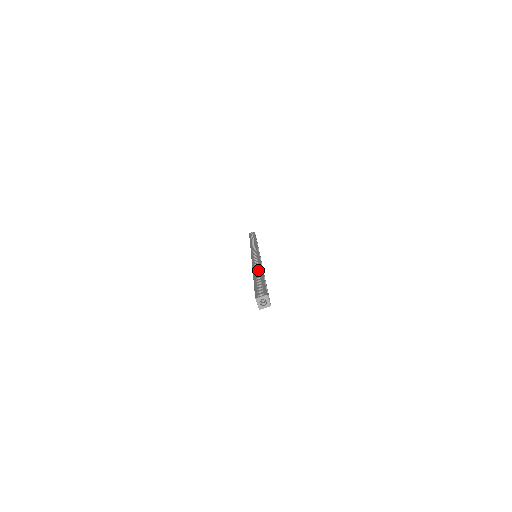
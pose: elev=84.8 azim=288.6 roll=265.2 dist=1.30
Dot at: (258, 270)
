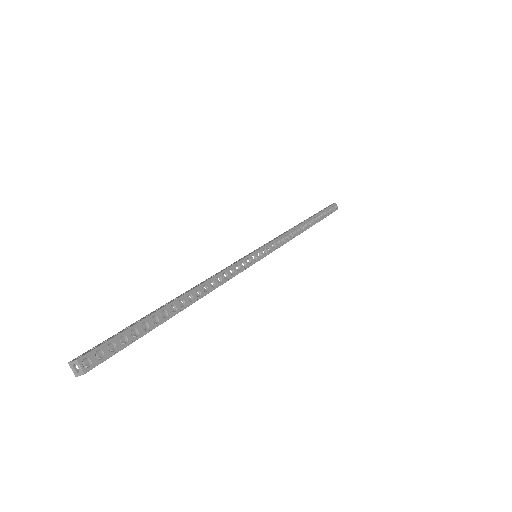
Dot at: (179, 296)
